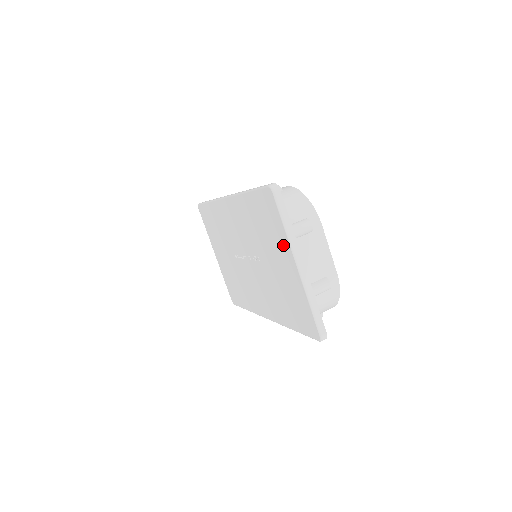
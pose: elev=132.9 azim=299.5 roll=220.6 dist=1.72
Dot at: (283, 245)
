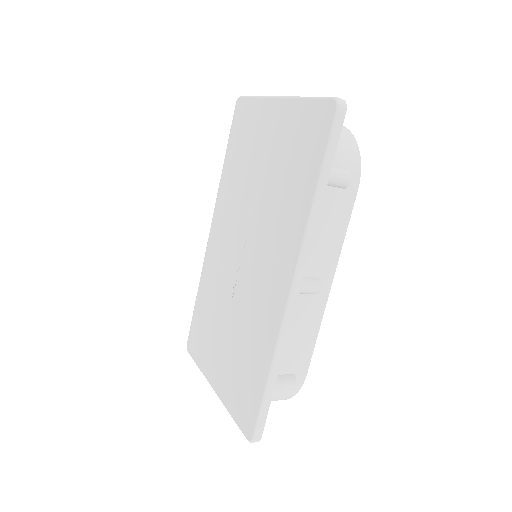
Dot at: (262, 115)
